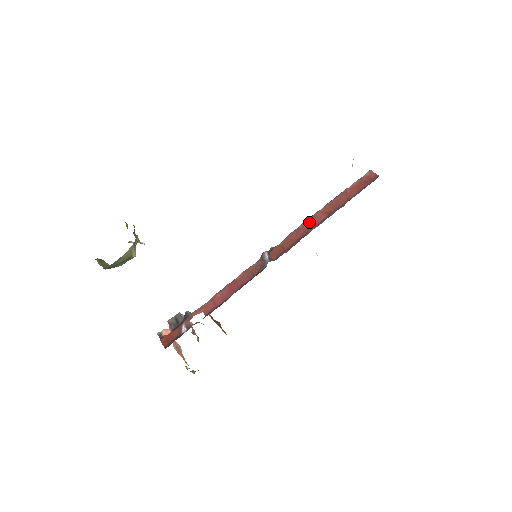
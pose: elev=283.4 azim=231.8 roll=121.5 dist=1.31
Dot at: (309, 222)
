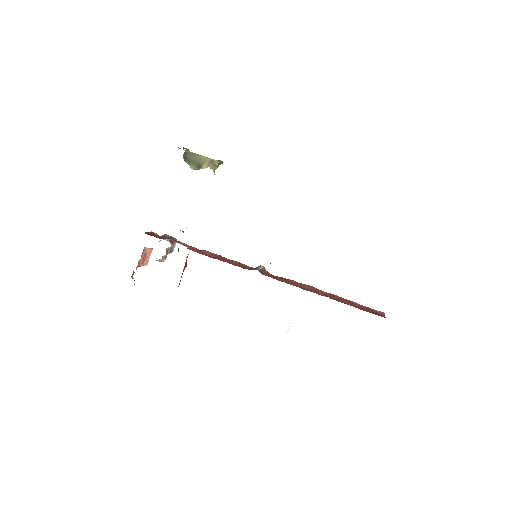
Dot at: (309, 287)
